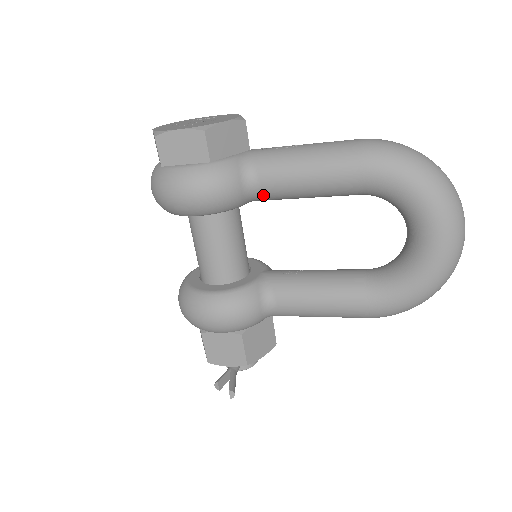
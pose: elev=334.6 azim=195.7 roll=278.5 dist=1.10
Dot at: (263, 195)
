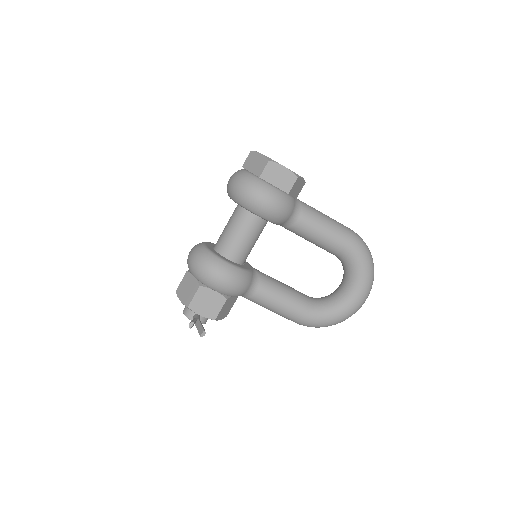
Dot at: (293, 226)
